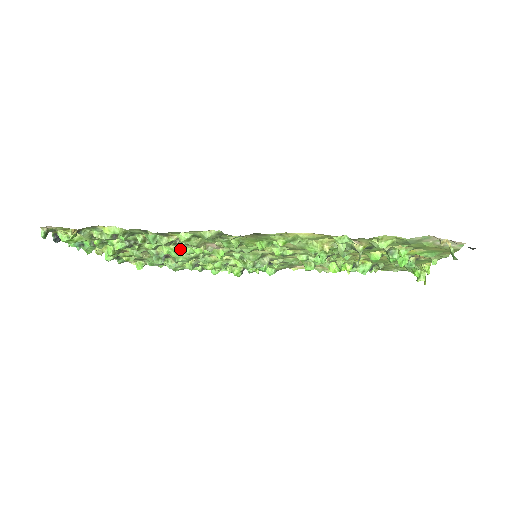
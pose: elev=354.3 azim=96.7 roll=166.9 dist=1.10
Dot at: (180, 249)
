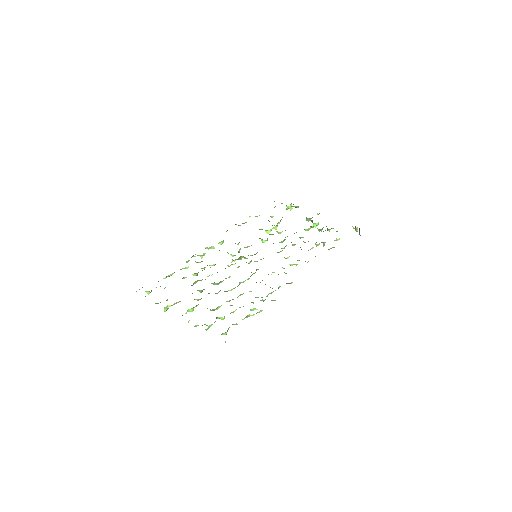
Dot at: (239, 284)
